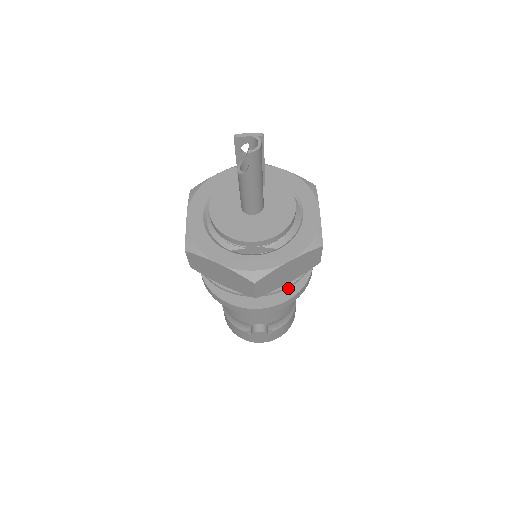
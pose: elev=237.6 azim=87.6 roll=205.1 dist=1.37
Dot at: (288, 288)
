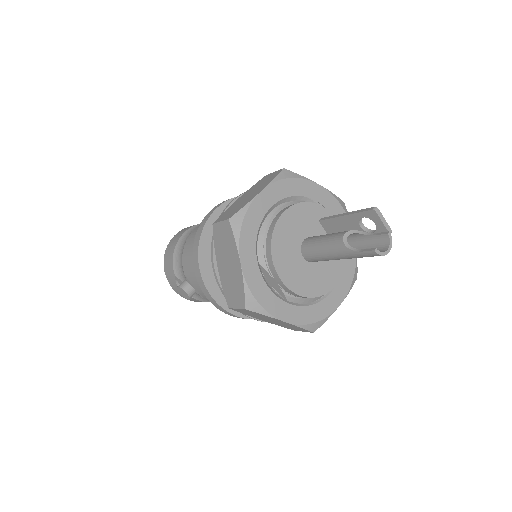
Dot at: occluded
